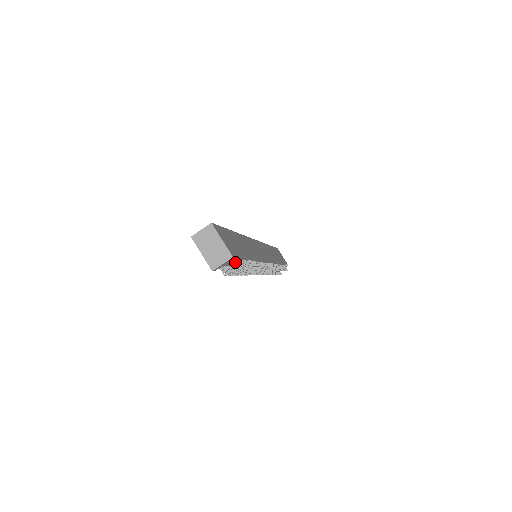
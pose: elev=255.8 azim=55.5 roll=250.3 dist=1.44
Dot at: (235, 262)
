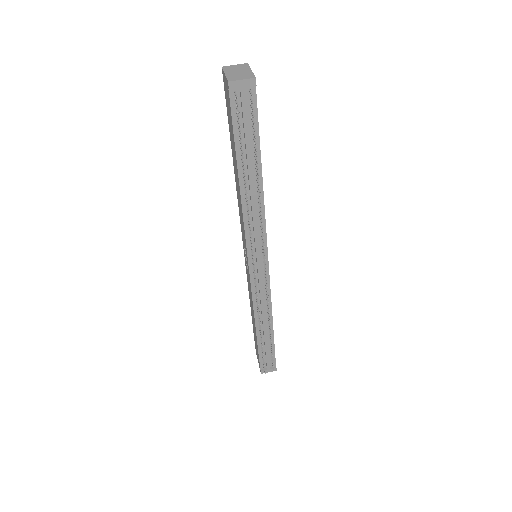
Dot at: (252, 106)
